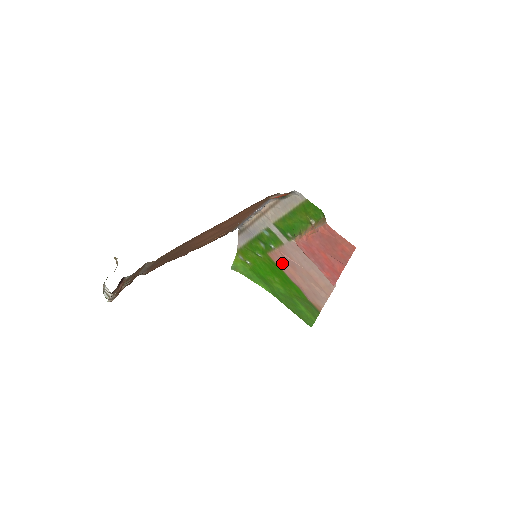
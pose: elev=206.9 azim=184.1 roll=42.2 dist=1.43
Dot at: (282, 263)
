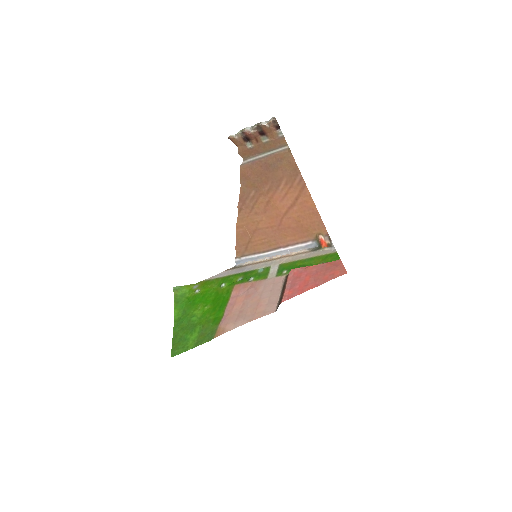
Dot at: (240, 293)
